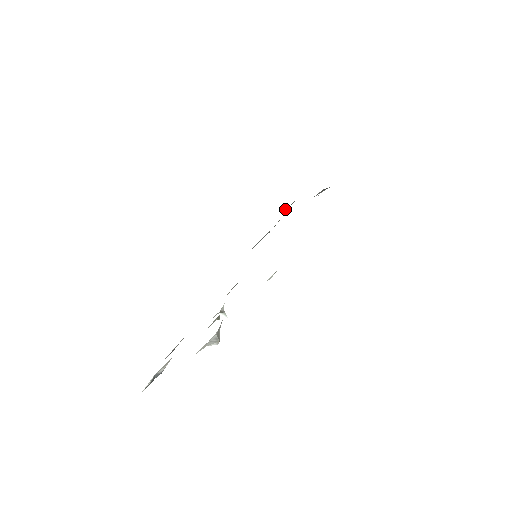
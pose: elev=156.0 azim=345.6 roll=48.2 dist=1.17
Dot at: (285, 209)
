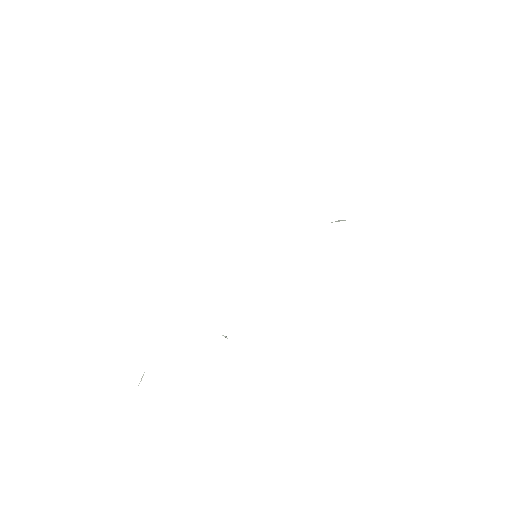
Dot at: occluded
